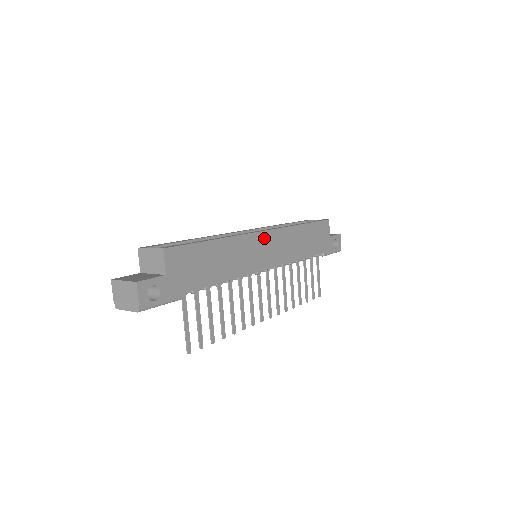
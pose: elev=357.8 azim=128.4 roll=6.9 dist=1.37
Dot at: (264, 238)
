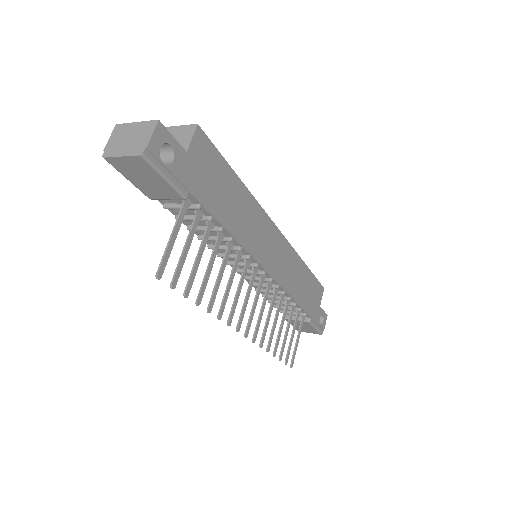
Dot at: (275, 236)
